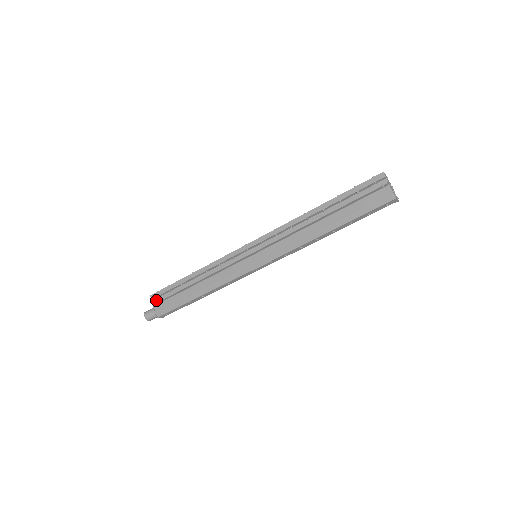
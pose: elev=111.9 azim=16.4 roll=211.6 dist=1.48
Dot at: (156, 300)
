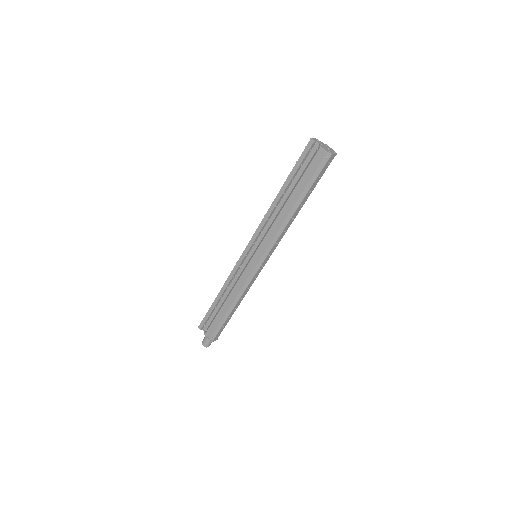
Dot at: (204, 329)
